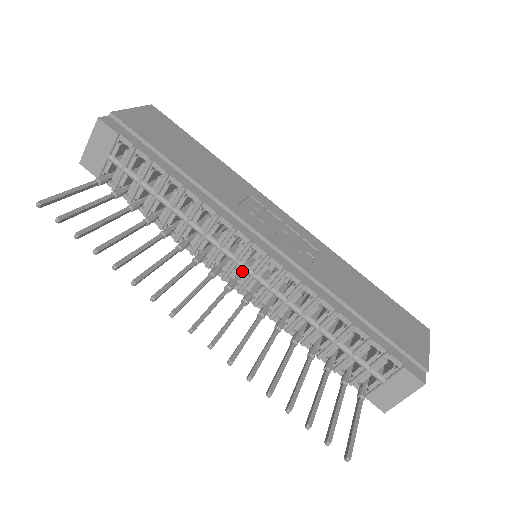
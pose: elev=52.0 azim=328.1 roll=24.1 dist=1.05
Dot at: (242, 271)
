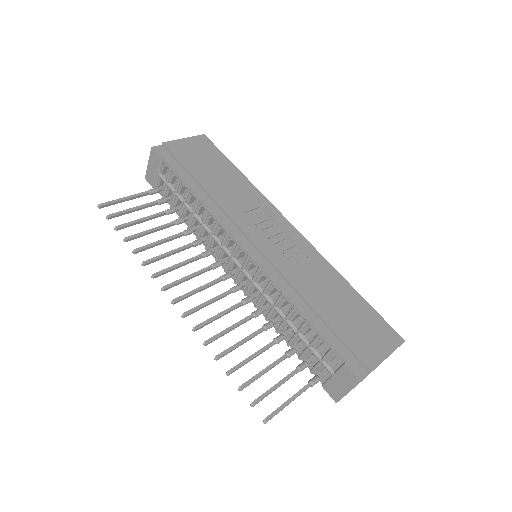
Dot at: occluded
